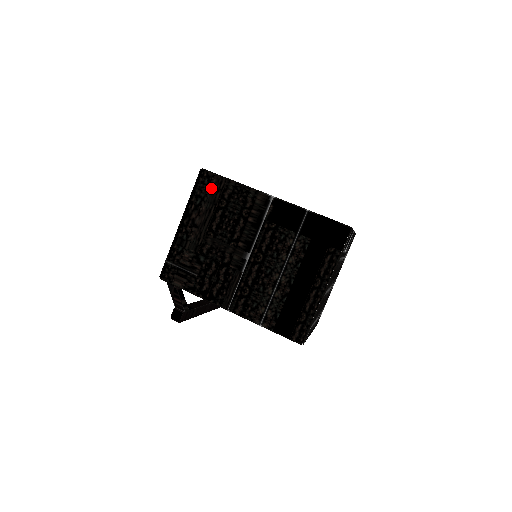
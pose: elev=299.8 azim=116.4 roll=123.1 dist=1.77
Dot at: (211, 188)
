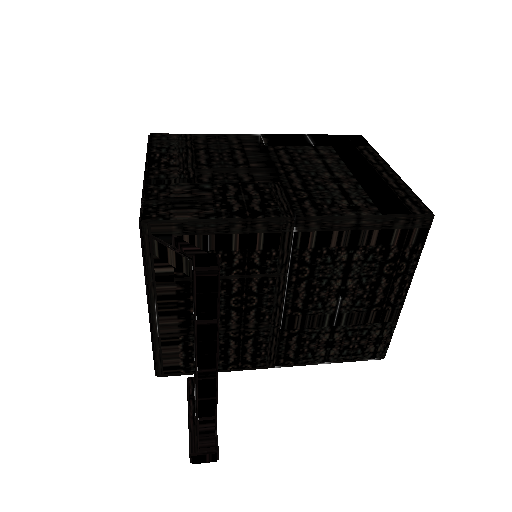
Dot at: (174, 141)
